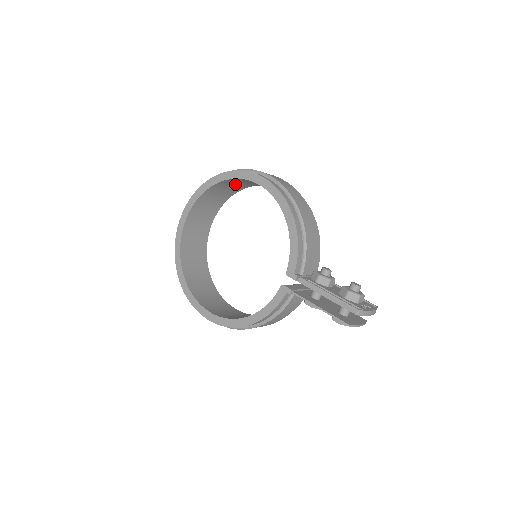
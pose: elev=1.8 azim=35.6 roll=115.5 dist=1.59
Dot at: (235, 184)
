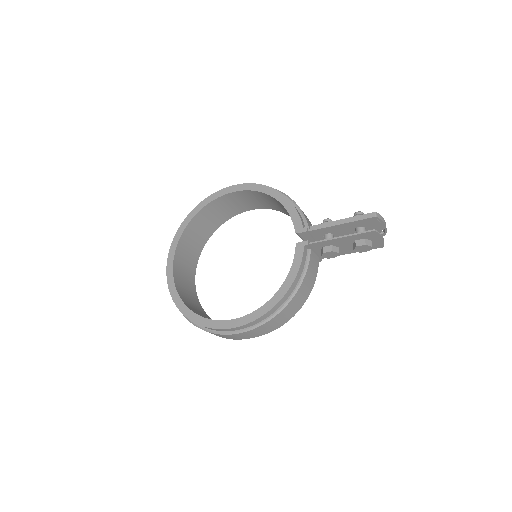
Dot at: (210, 219)
